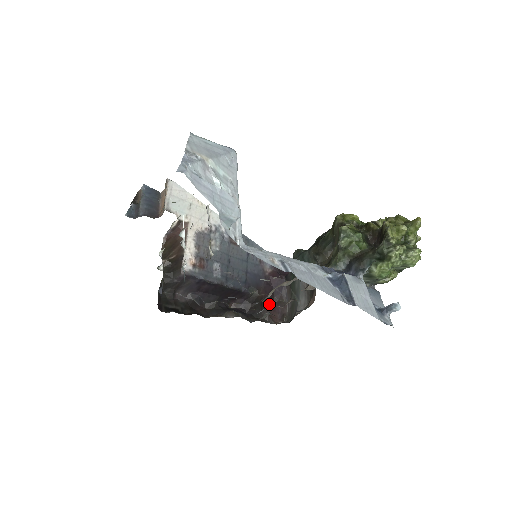
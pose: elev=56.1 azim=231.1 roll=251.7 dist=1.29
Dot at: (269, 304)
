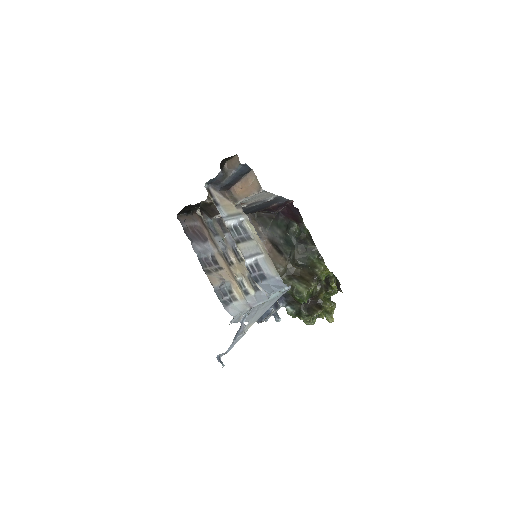
Dot at: occluded
